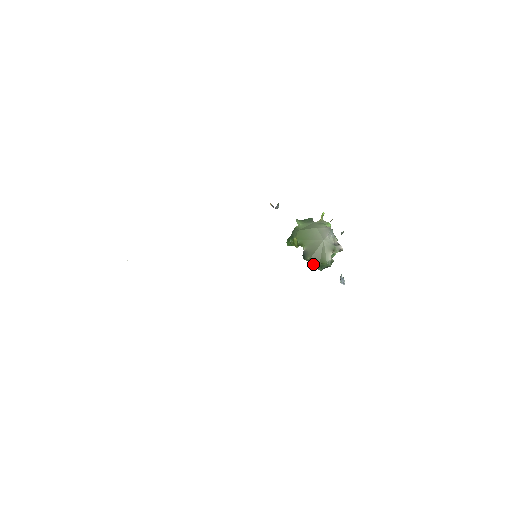
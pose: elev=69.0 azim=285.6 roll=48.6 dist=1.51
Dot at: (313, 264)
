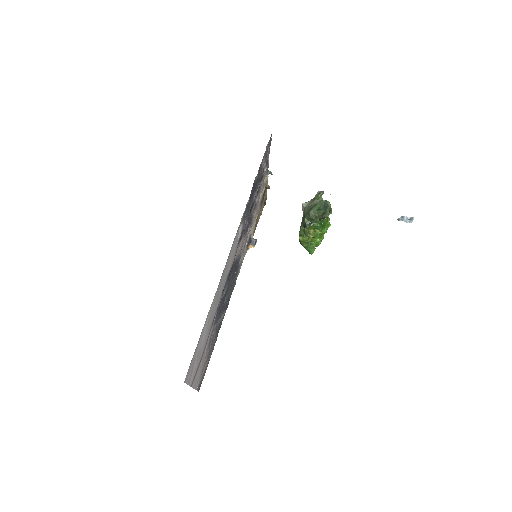
Dot at: (311, 216)
